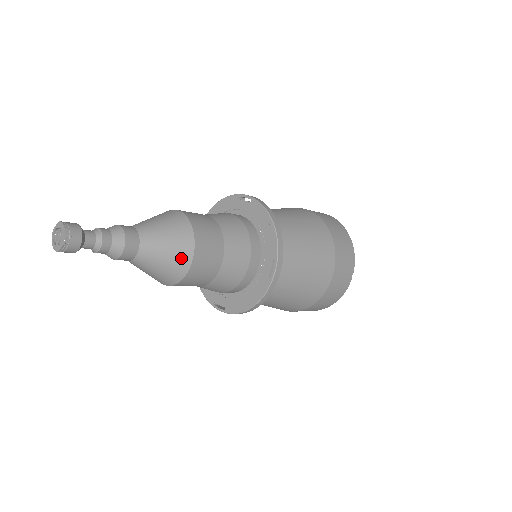
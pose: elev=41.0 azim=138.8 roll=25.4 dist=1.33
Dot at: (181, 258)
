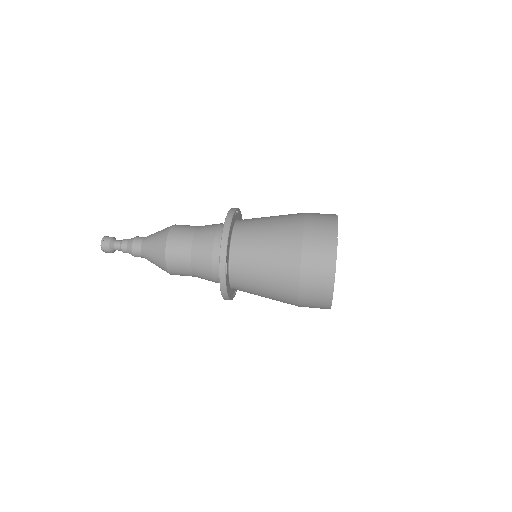
Dot at: (160, 257)
